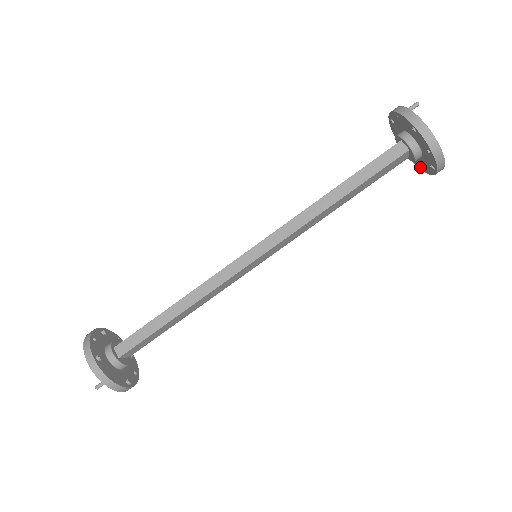
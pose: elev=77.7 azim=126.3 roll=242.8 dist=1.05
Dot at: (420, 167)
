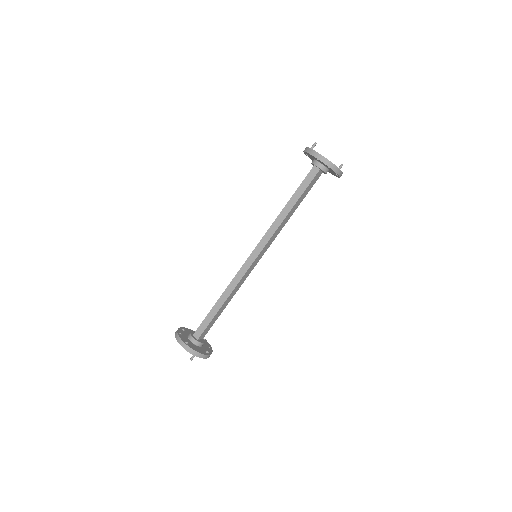
Dot at: (333, 174)
